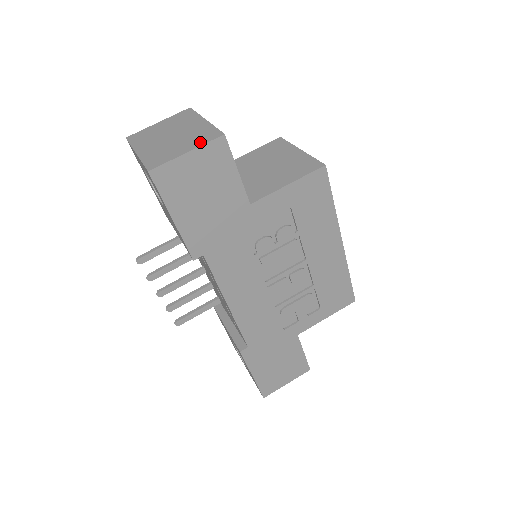
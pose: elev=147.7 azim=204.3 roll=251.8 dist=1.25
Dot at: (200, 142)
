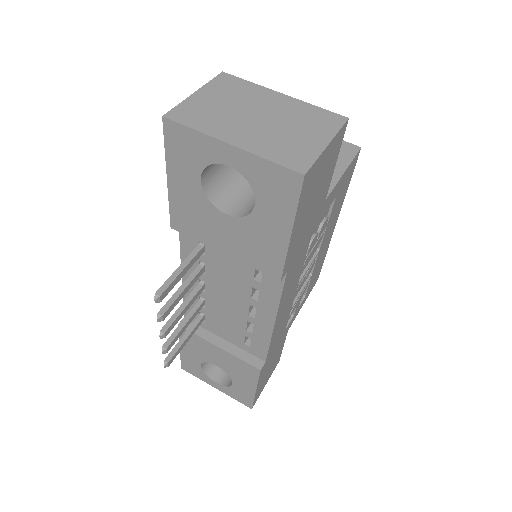
Dot at: (328, 129)
